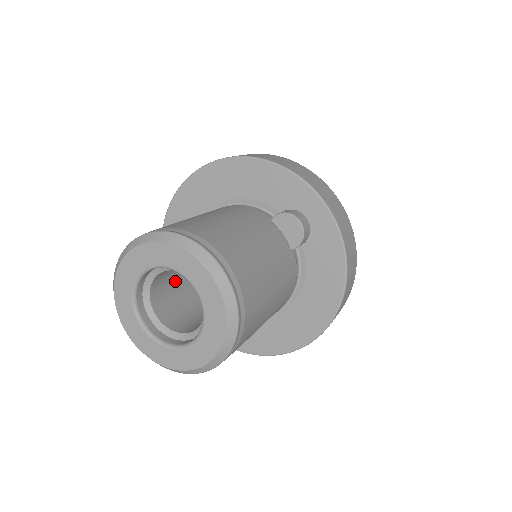
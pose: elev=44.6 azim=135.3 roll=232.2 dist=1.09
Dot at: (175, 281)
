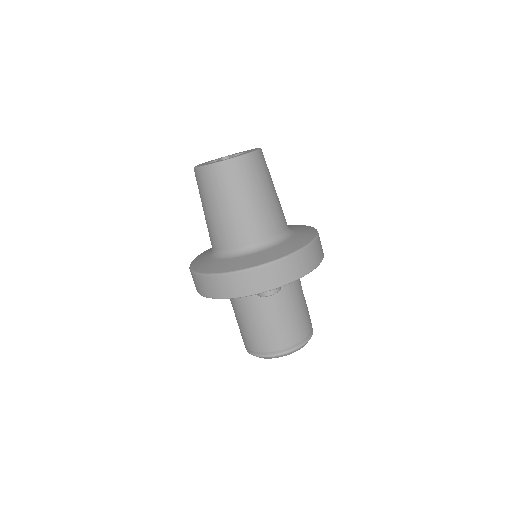
Dot at: occluded
